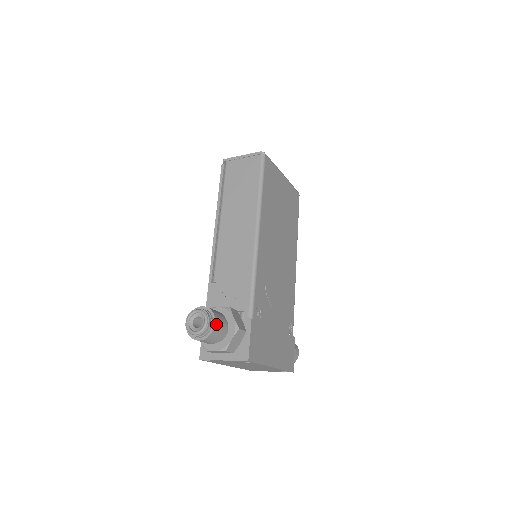
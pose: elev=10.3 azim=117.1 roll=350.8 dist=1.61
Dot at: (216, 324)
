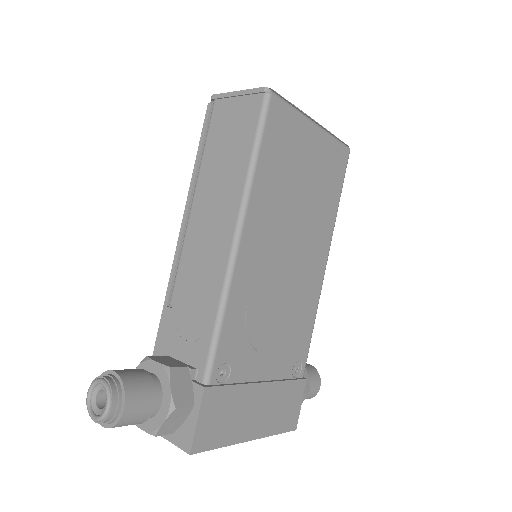
Dot at: (127, 409)
